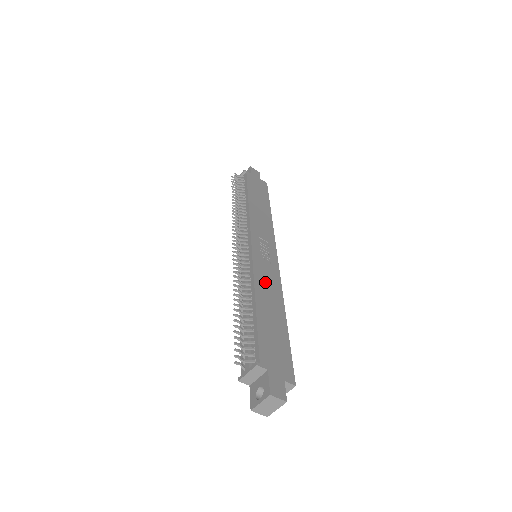
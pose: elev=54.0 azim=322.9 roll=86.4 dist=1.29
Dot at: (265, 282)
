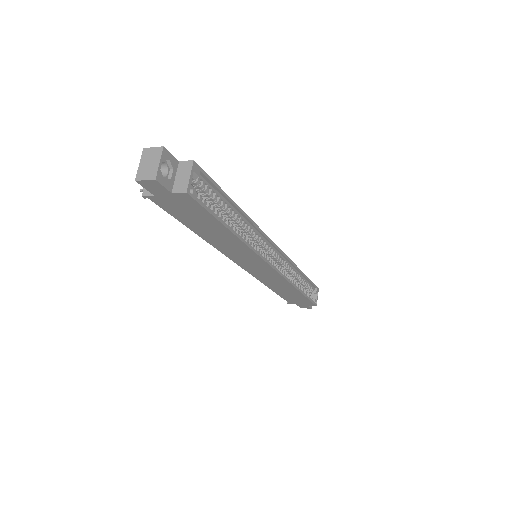
Dot at: occluded
